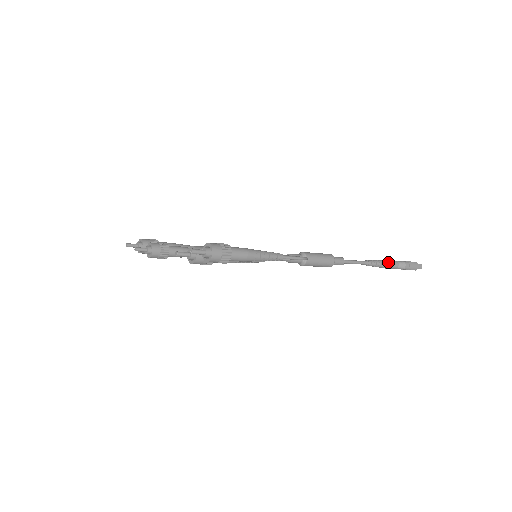
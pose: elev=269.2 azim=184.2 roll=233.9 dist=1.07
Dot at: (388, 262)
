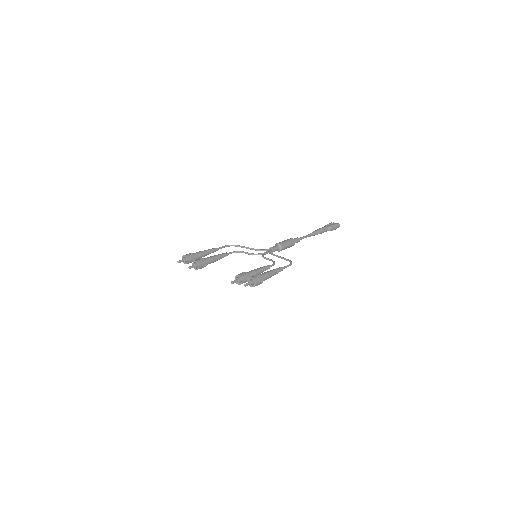
Dot at: (322, 230)
